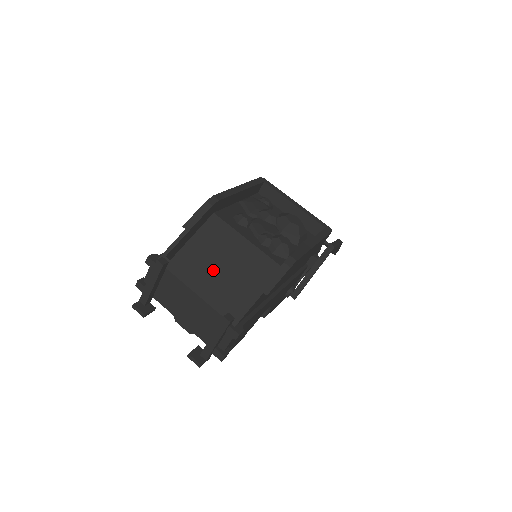
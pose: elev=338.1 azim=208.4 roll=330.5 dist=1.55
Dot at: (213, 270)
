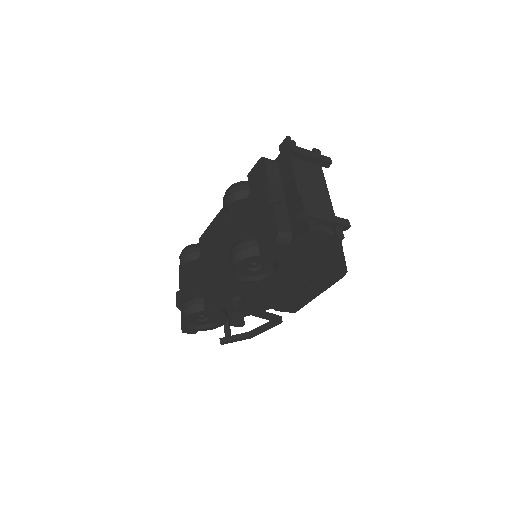
Dot at: occluded
